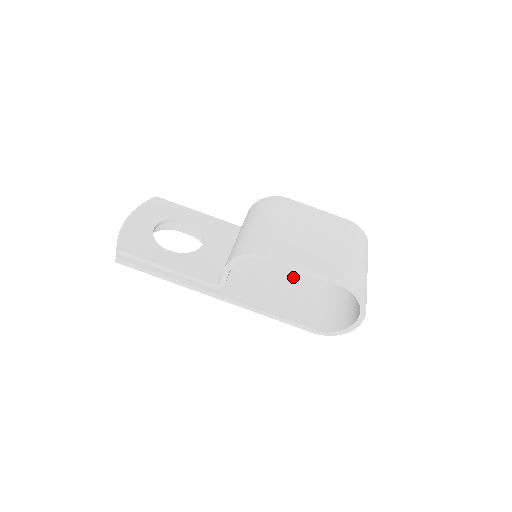
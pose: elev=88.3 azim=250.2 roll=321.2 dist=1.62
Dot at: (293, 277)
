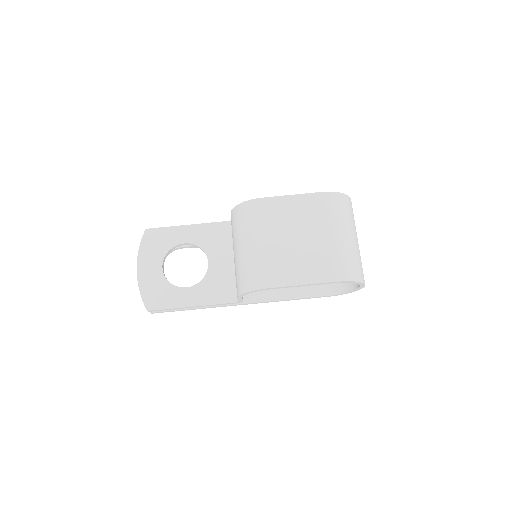
Dot at: occluded
